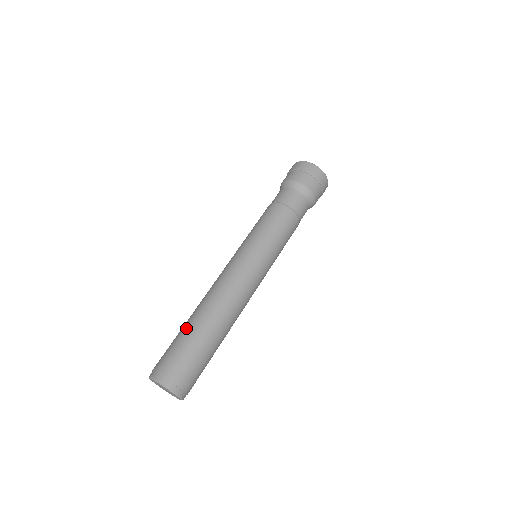
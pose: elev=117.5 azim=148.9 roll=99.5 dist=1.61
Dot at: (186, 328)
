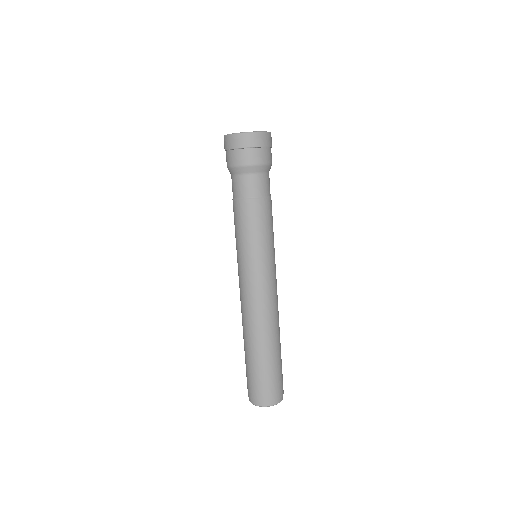
Dot at: (246, 357)
